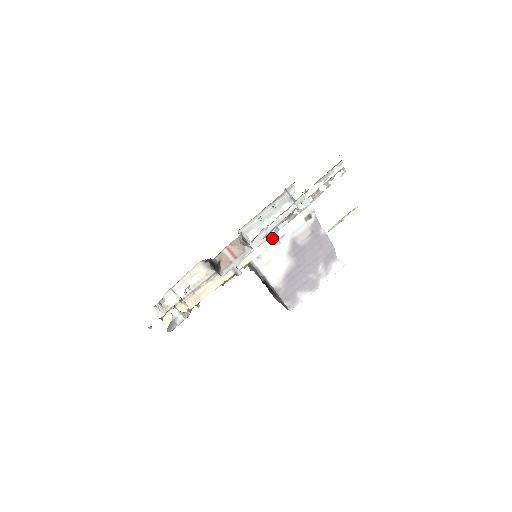
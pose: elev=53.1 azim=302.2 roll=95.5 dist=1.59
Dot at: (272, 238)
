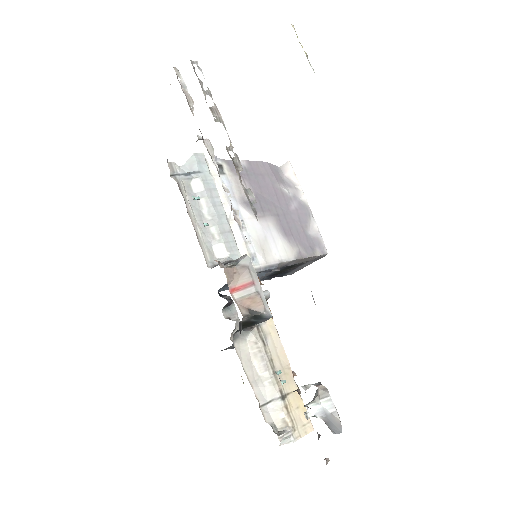
Dot at: (233, 227)
